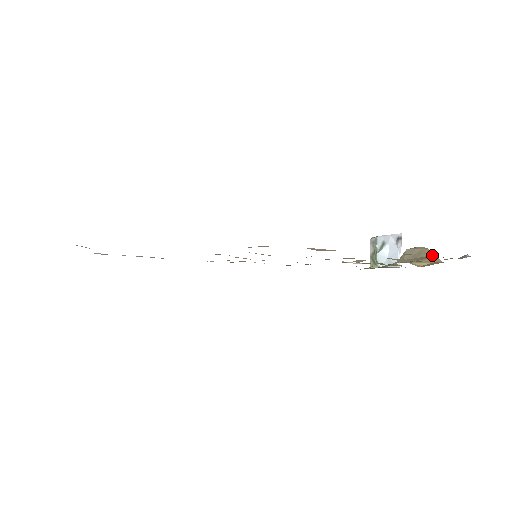
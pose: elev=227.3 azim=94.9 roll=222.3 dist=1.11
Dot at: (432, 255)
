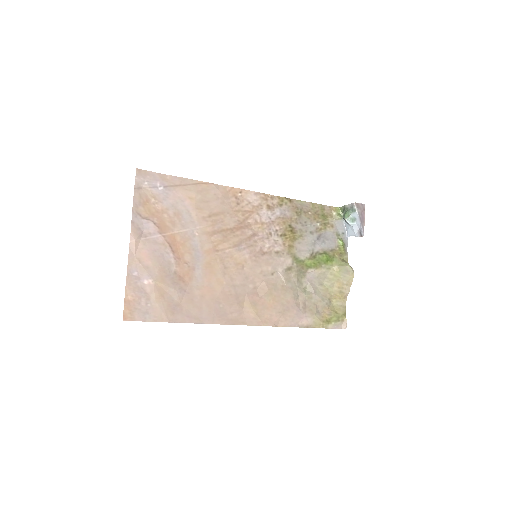
Dot at: (348, 289)
